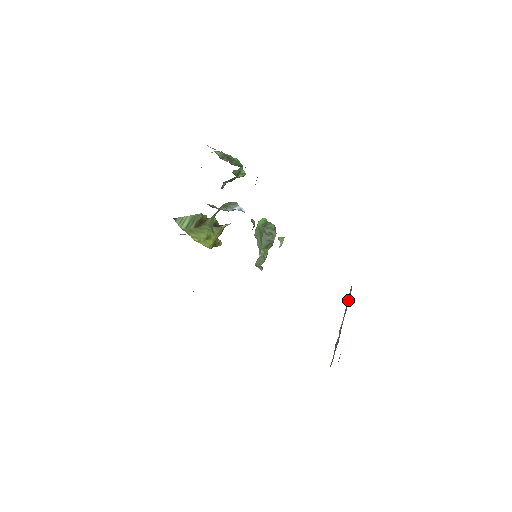
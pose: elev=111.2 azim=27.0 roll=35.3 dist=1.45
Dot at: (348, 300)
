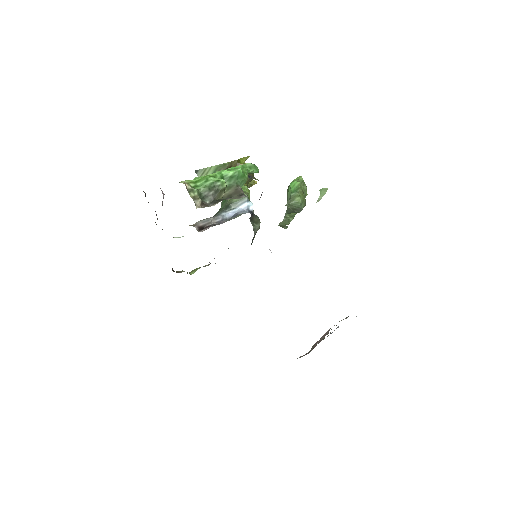
Dot at: (324, 337)
